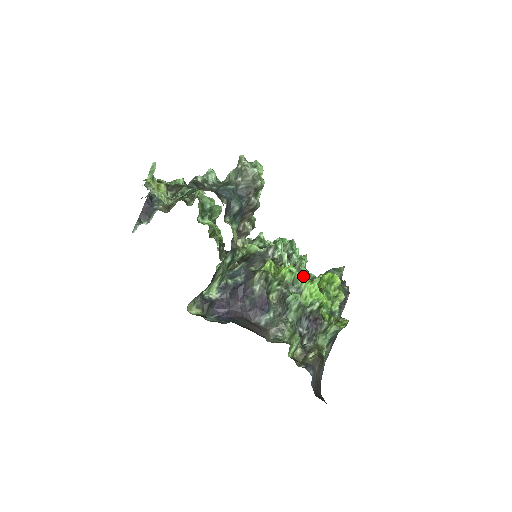
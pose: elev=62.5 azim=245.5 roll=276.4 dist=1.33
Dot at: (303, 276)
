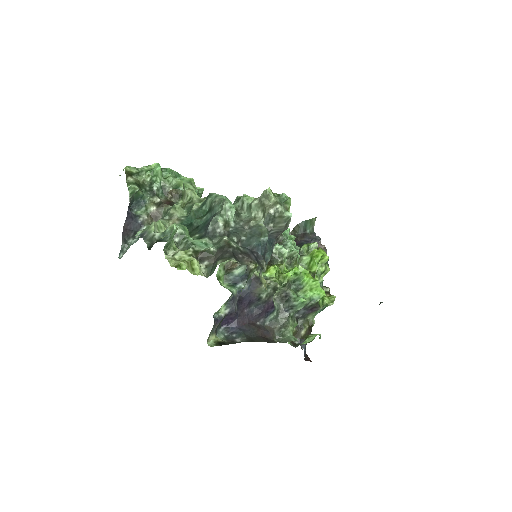
Dot at: (299, 266)
